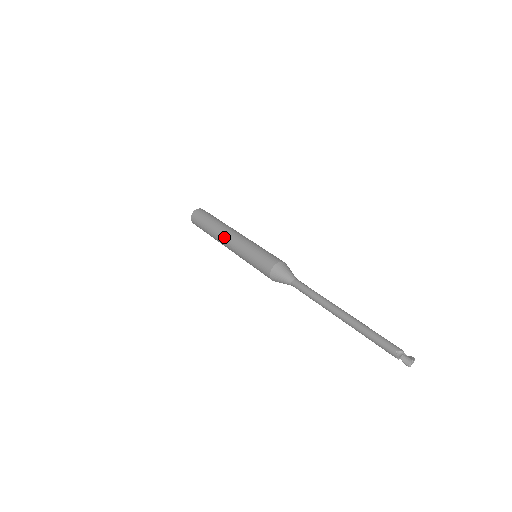
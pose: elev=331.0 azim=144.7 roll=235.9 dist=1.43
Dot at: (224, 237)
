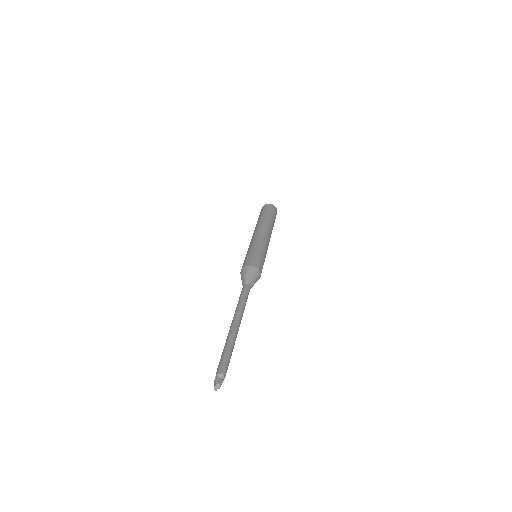
Dot at: occluded
